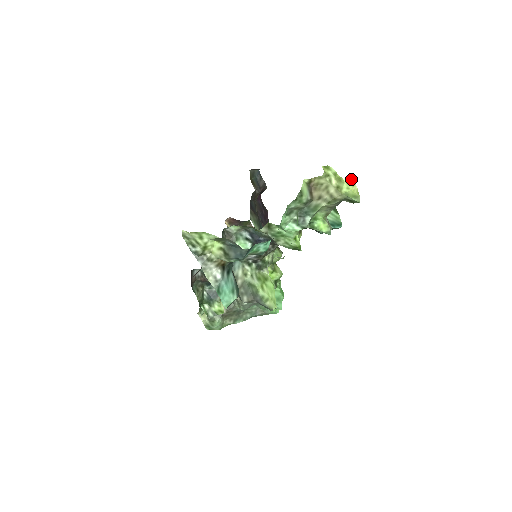
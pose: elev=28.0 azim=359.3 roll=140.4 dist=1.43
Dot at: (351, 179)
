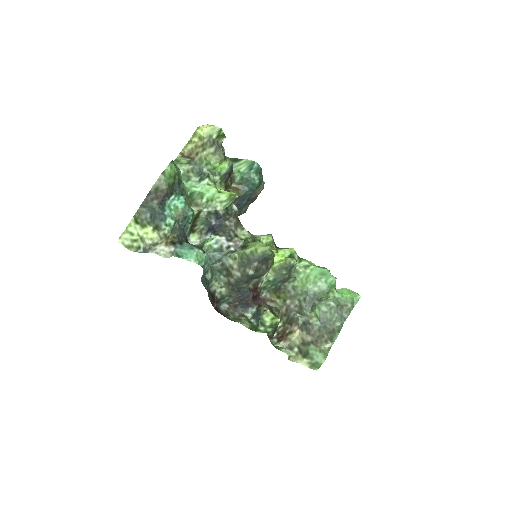
Dot at: (200, 126)
